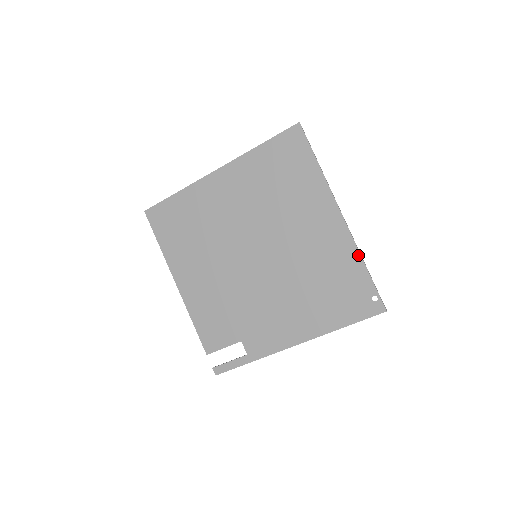
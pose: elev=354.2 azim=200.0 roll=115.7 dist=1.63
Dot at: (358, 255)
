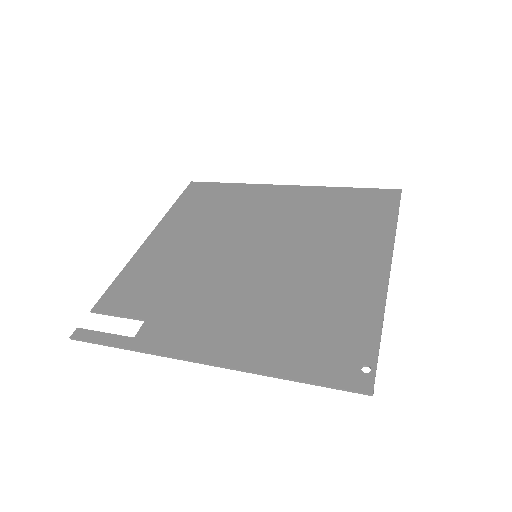
Dot at: (381, 311)
